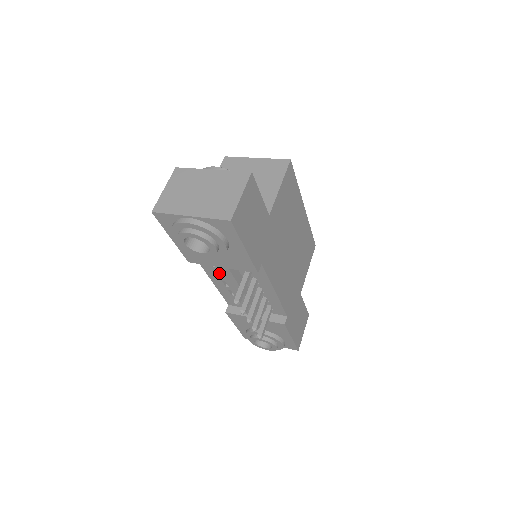
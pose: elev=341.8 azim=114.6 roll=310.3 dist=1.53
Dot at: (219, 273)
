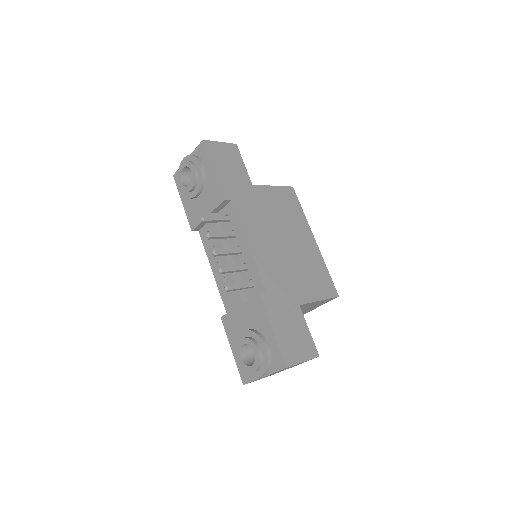
Dot at: occluded
